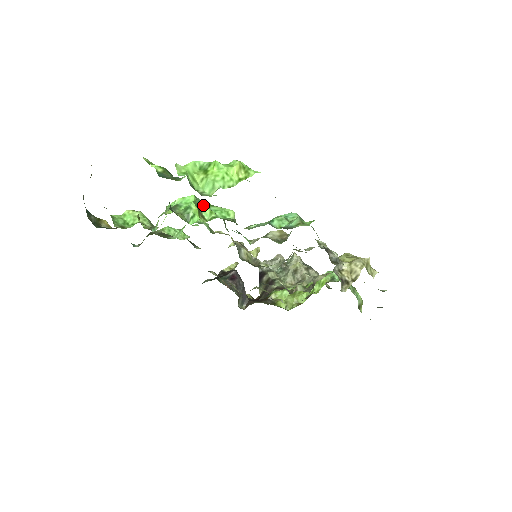
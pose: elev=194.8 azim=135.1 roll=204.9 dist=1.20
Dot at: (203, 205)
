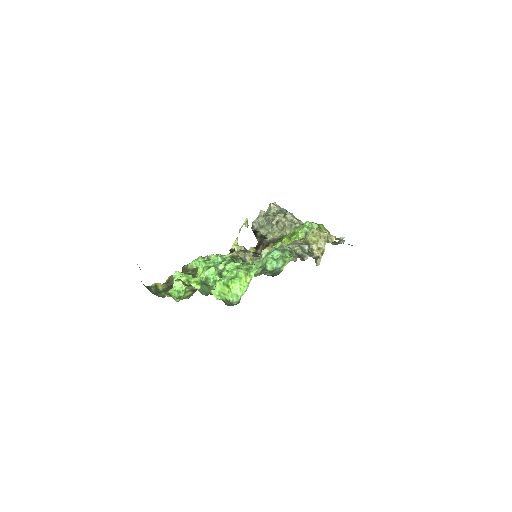
Dot at: (221, 269)
